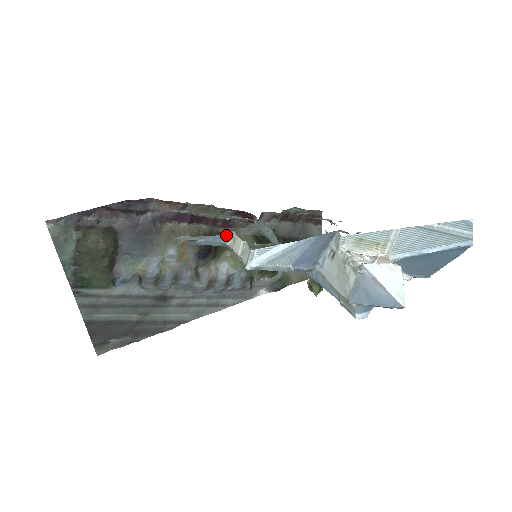
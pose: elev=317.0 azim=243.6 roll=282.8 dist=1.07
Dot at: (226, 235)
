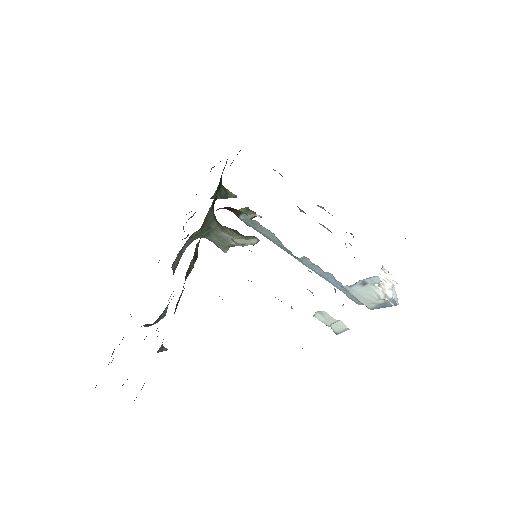
Dot at: occluded
